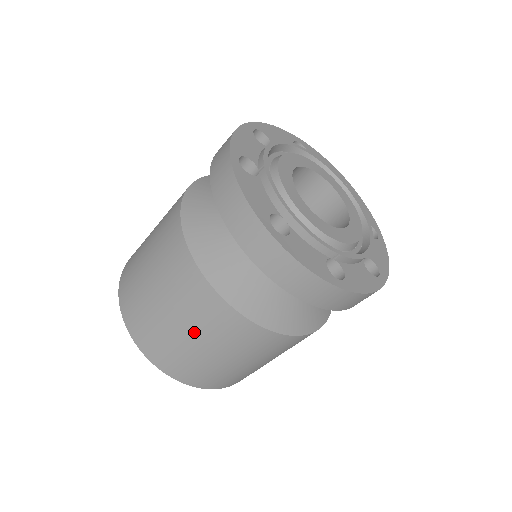
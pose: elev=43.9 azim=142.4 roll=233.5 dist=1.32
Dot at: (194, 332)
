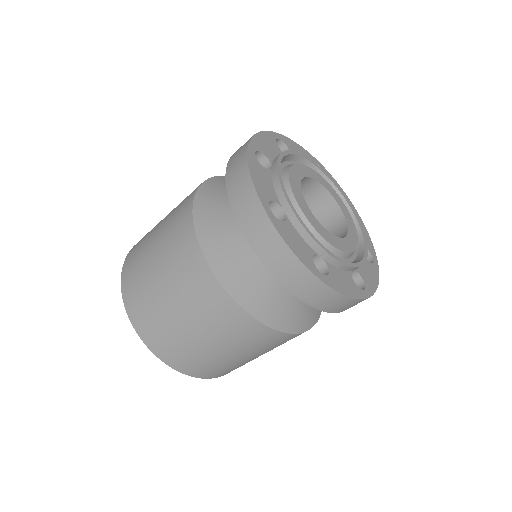
Dot at: (235, 350)
